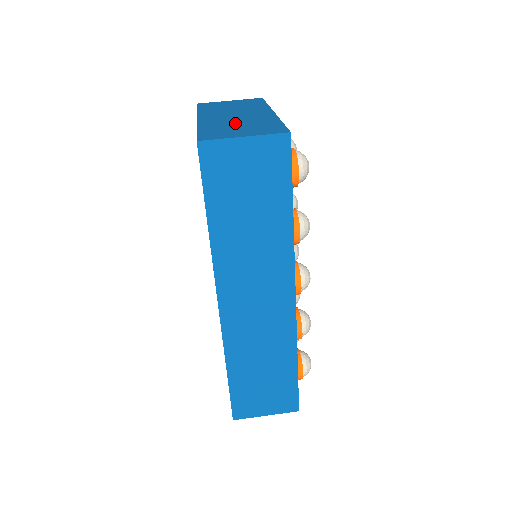
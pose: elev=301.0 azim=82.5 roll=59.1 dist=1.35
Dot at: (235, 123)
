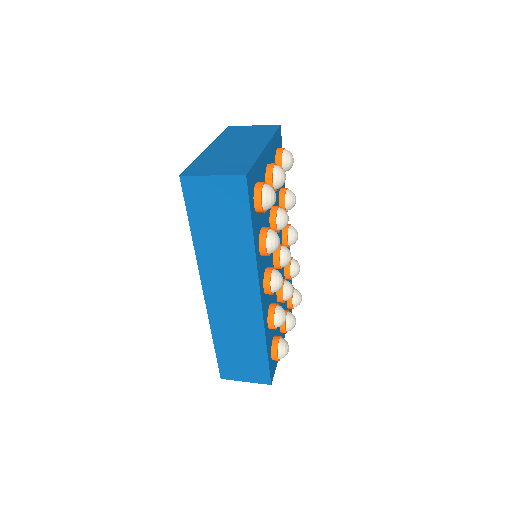
Dot at: (224, 158)
